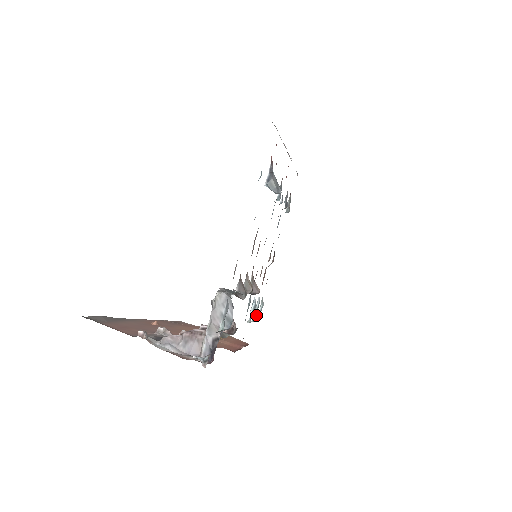
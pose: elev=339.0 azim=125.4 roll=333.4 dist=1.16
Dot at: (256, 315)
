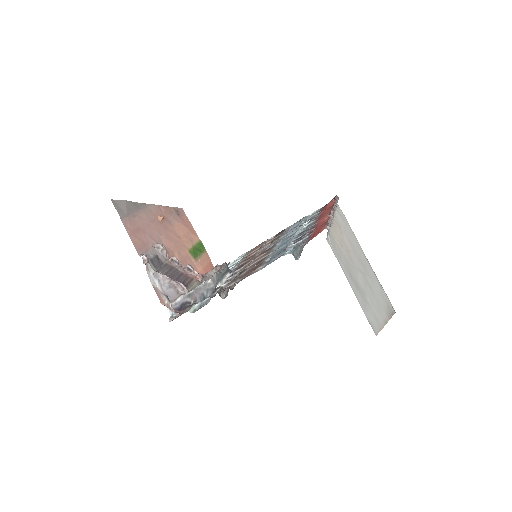
Dot at: occluded
